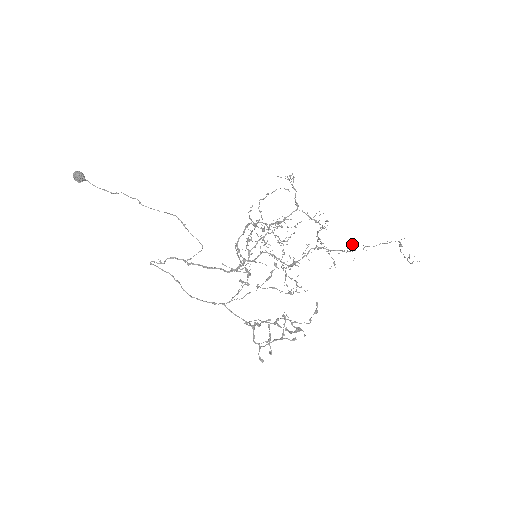
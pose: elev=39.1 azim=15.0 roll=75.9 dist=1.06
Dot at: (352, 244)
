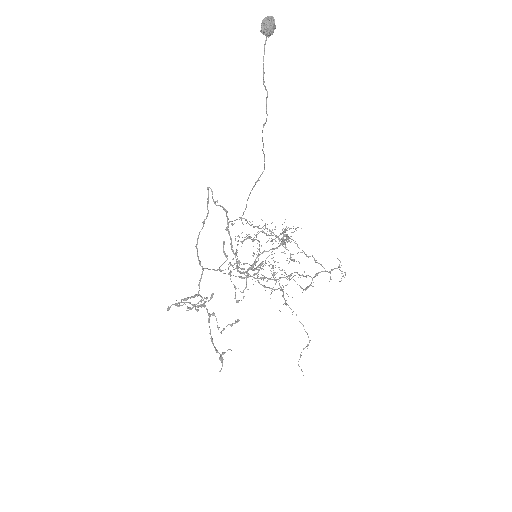
Dot at: occluded
